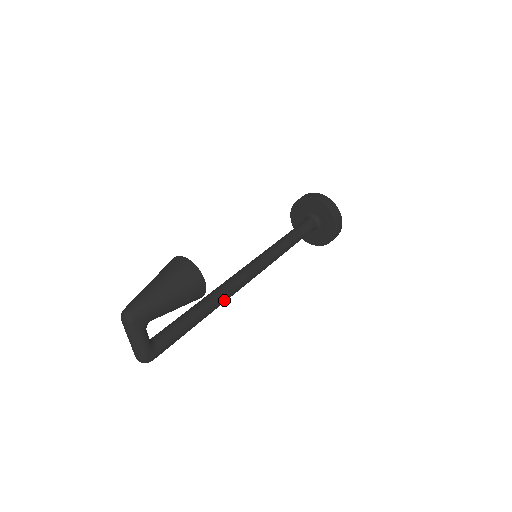
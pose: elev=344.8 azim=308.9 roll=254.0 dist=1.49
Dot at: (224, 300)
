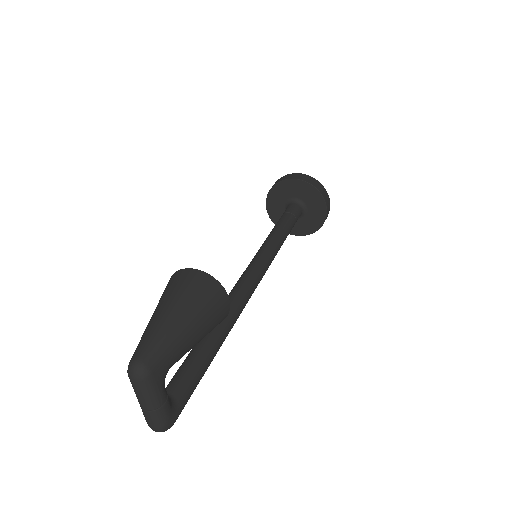
Dot at: (236, 319)
